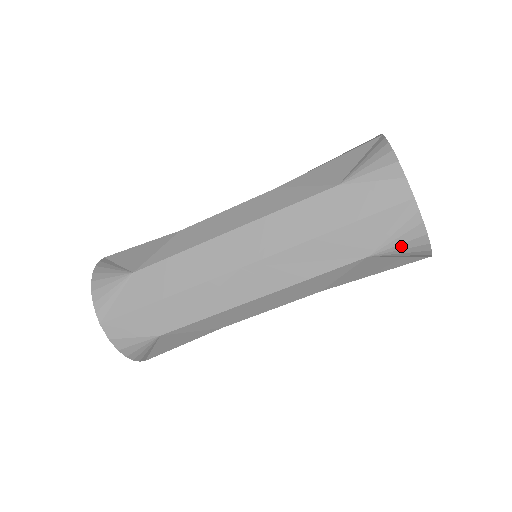
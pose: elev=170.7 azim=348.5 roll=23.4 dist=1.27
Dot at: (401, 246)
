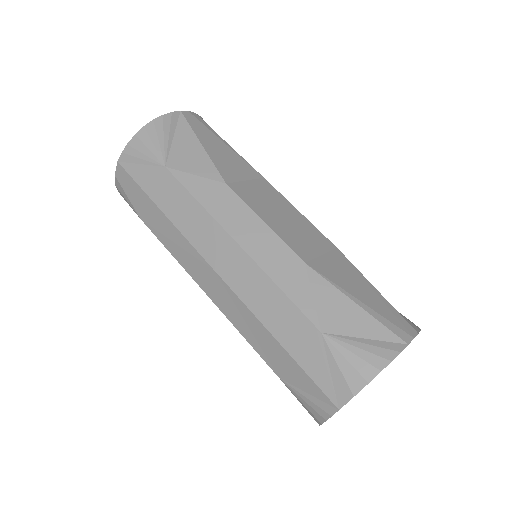
Dot at: (302, 403)
